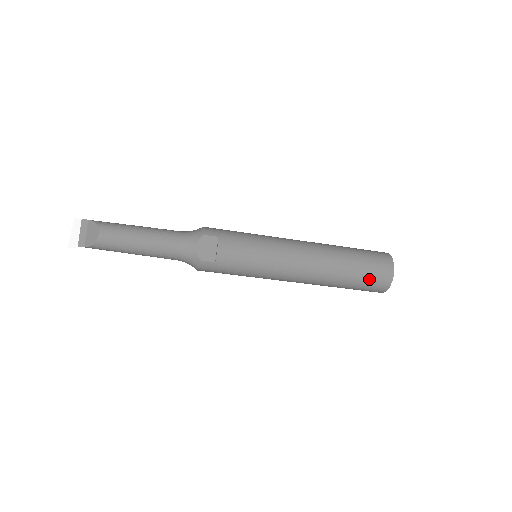
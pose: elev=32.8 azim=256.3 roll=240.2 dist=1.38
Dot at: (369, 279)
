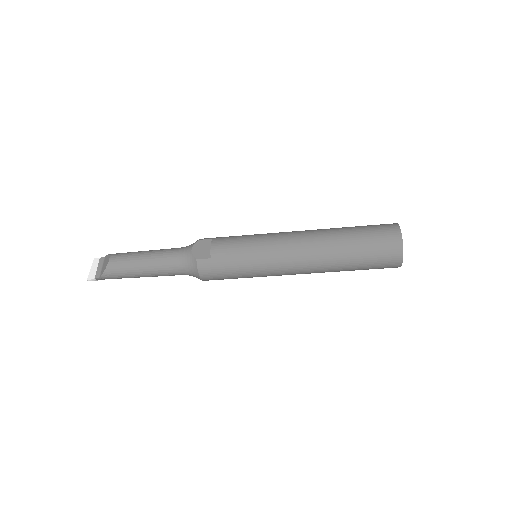
Dot at: (375, 243)
